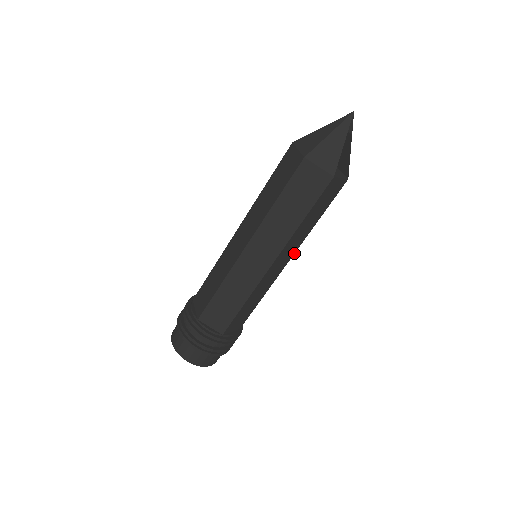
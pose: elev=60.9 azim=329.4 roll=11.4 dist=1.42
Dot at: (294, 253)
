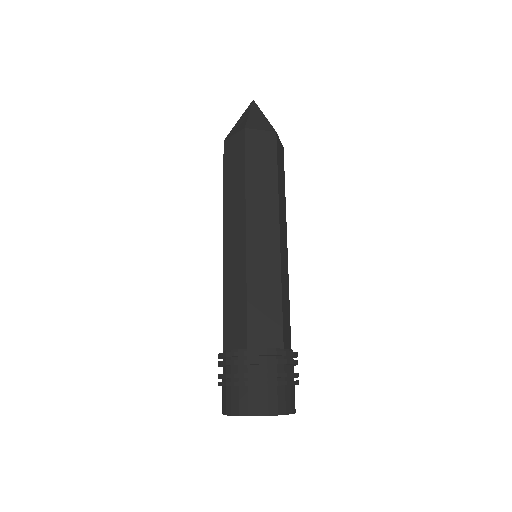
Dot at: (286, 232)
